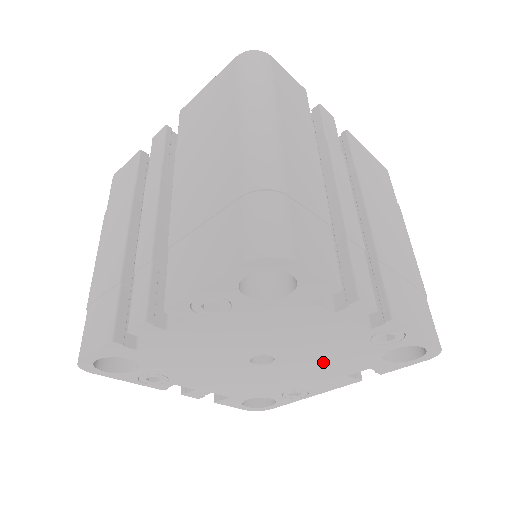
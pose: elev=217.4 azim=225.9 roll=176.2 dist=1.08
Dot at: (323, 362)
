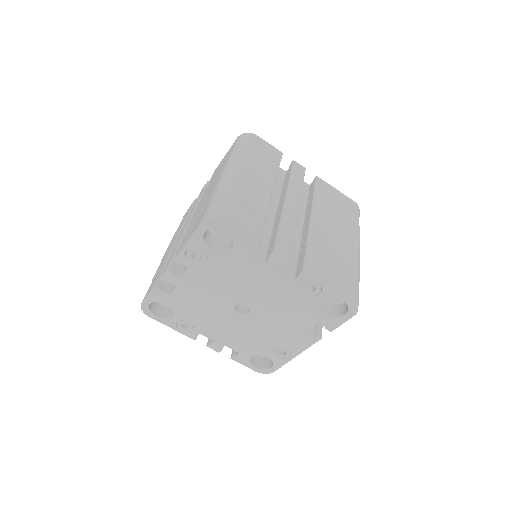
Dot at: (283, 314)
